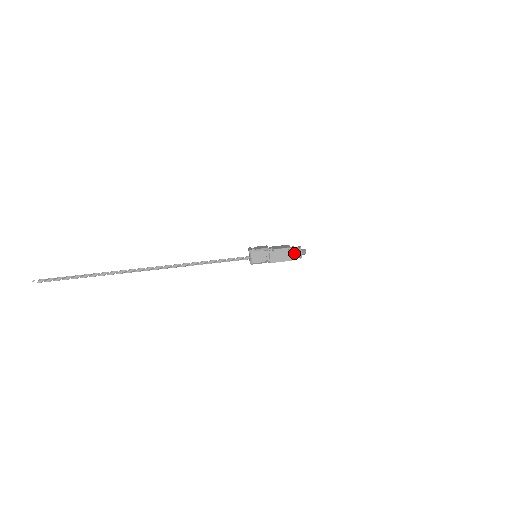
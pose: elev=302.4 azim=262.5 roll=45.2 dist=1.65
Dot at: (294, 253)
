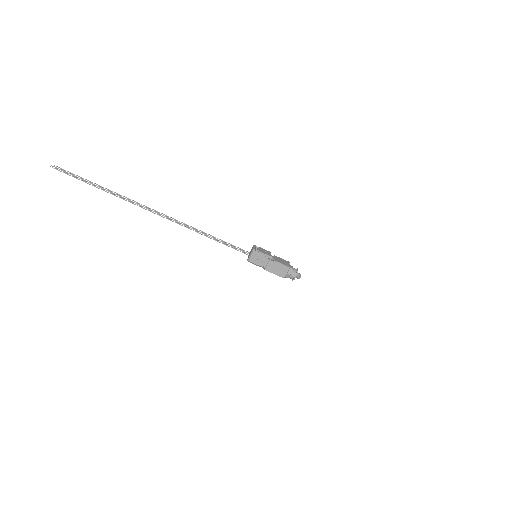
Dot at: (289, 273)
